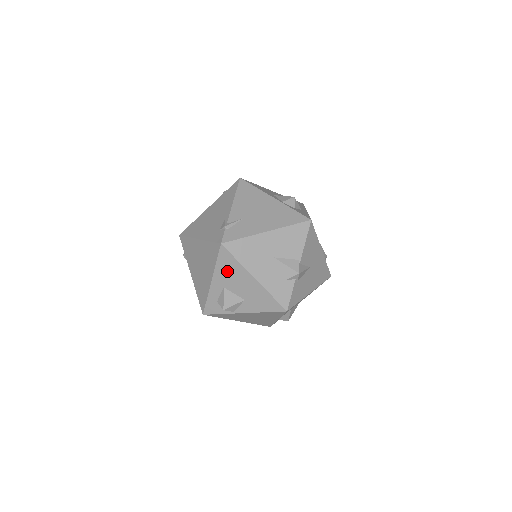
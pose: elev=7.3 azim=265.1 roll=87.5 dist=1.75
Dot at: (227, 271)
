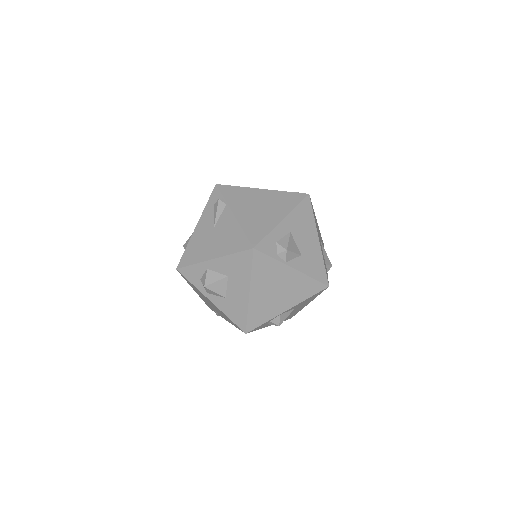
Dot at: (301, 219)
